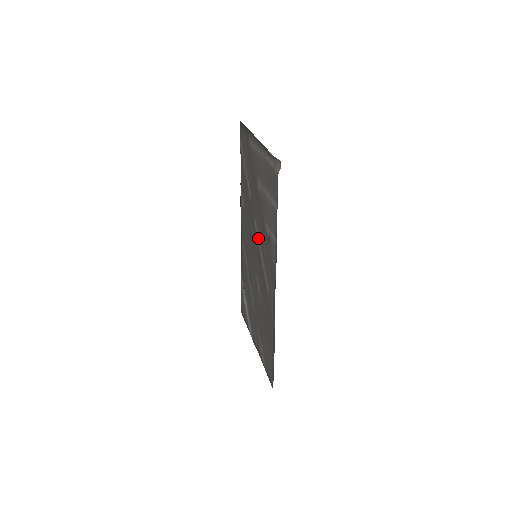
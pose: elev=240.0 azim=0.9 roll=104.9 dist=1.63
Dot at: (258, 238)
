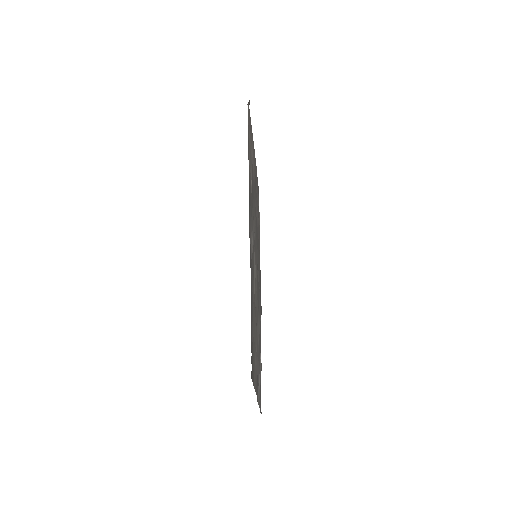
Dot at: (255, 226)
